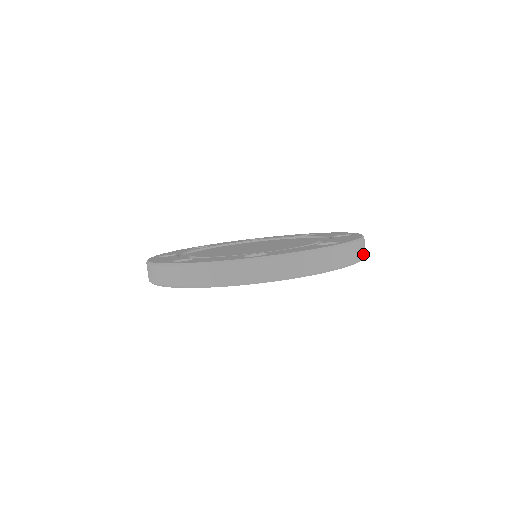
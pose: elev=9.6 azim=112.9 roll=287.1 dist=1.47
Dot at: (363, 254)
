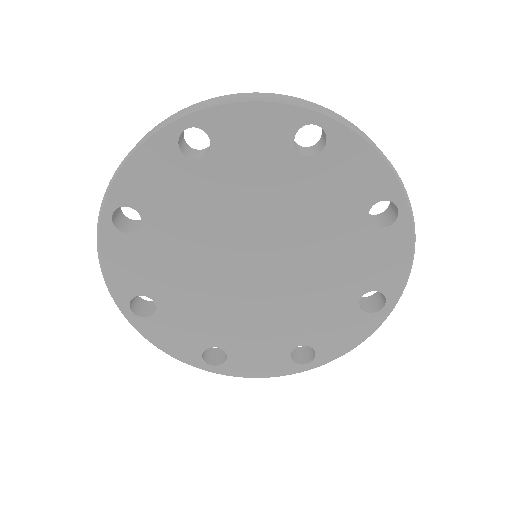
Dot at: occluded
